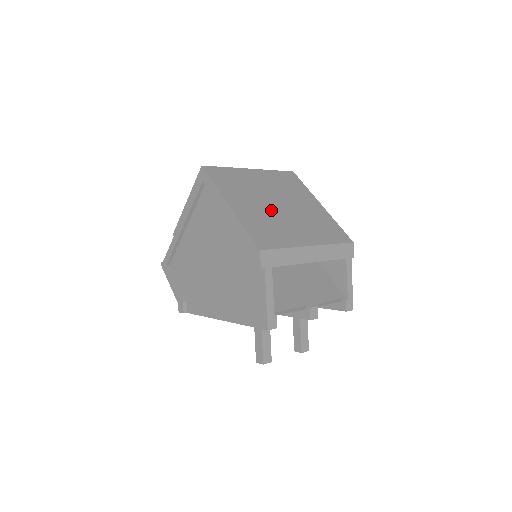
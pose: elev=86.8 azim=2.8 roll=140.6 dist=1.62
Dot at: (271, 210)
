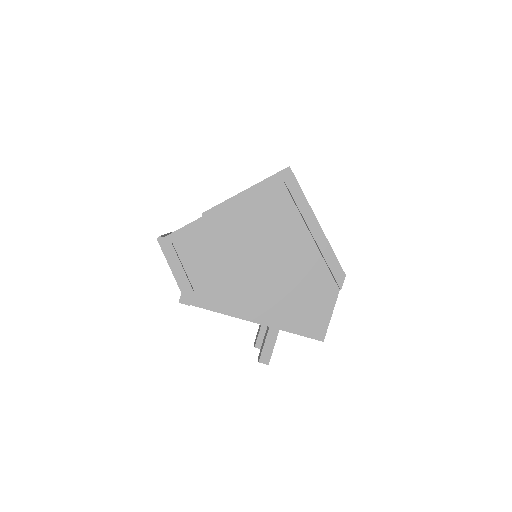
Dot at: occluded
